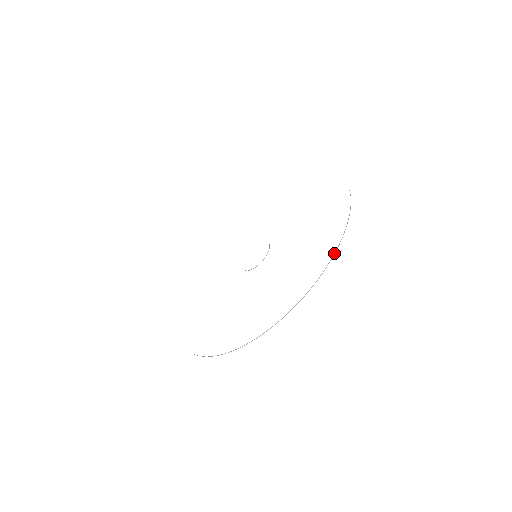
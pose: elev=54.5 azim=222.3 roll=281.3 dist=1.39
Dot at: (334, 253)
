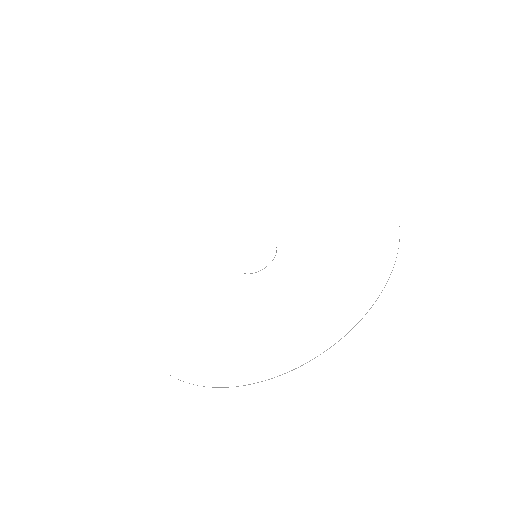
Dot at: occluded
